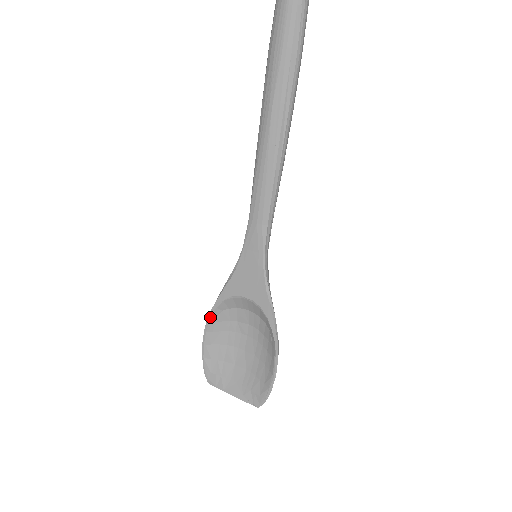
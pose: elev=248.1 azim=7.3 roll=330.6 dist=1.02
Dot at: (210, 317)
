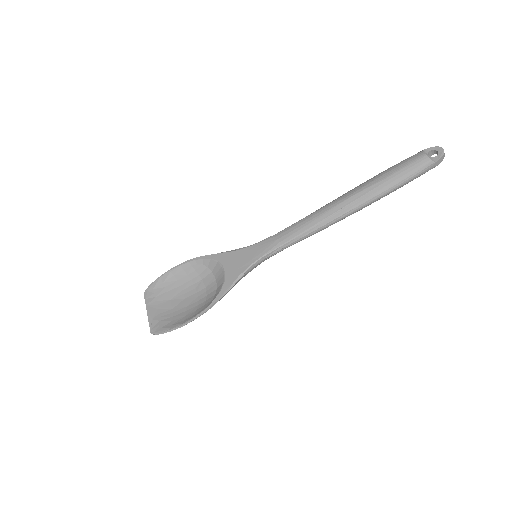
Dot at: (193, 260)
